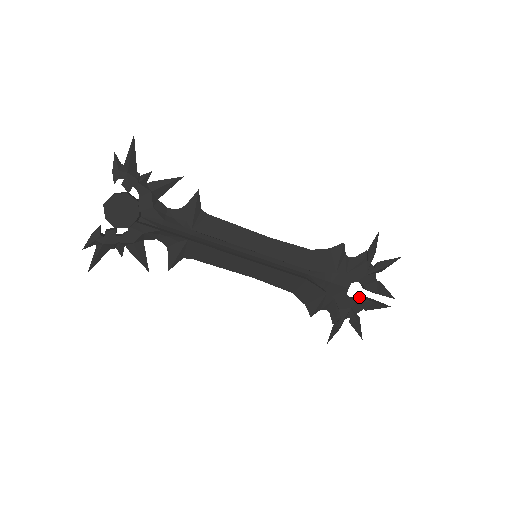
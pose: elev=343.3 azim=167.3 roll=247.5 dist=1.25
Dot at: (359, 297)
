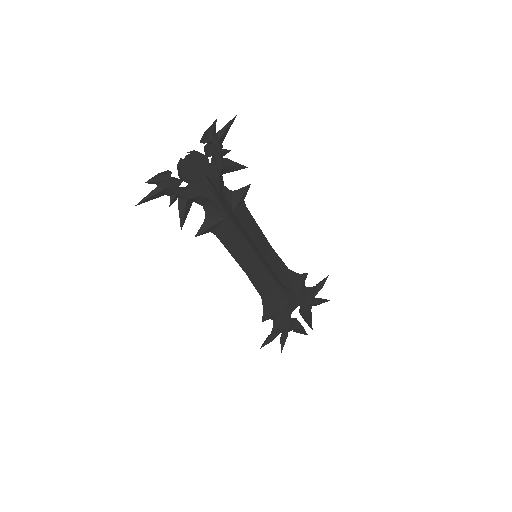
Dot at: (296, 319)
